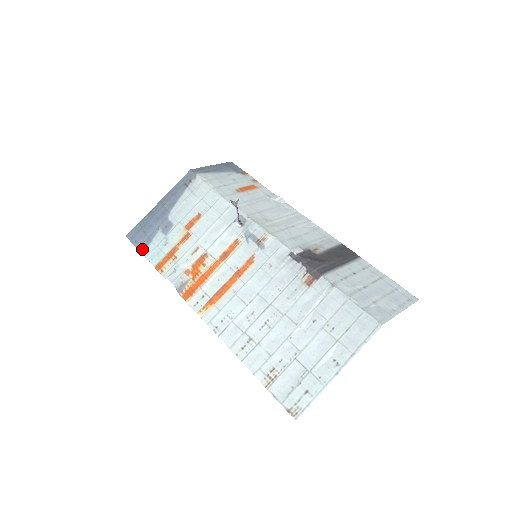
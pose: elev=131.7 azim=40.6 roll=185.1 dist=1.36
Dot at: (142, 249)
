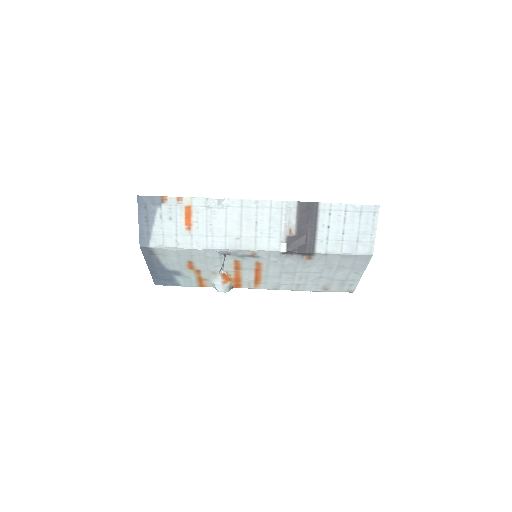
Dot at: (177, 285)
